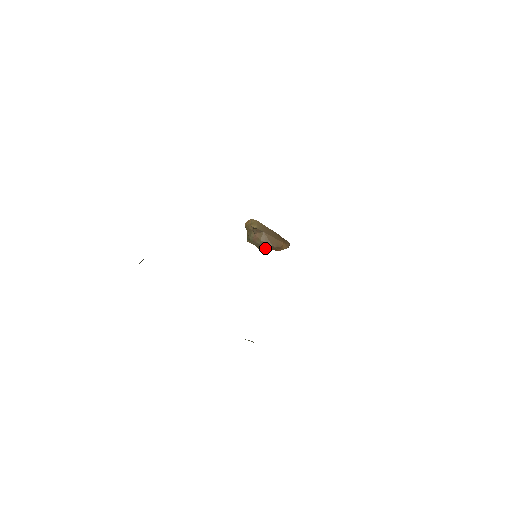
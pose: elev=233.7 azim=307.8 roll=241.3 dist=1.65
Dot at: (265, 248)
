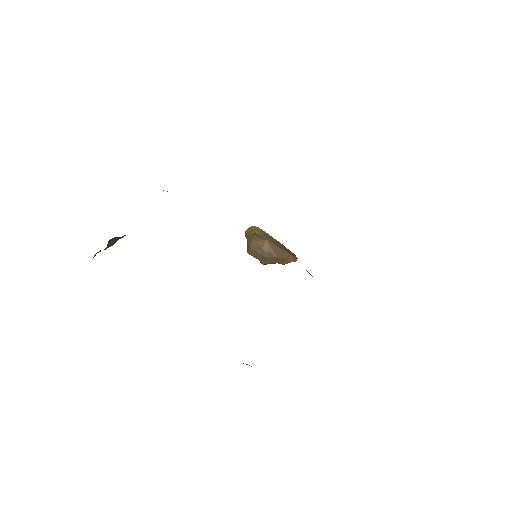
Dot at: (268, 260)
